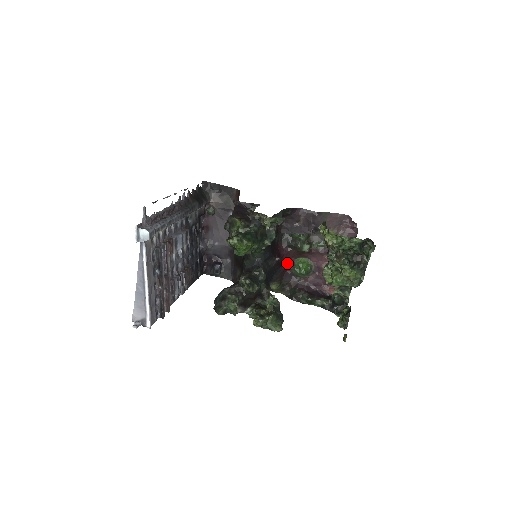
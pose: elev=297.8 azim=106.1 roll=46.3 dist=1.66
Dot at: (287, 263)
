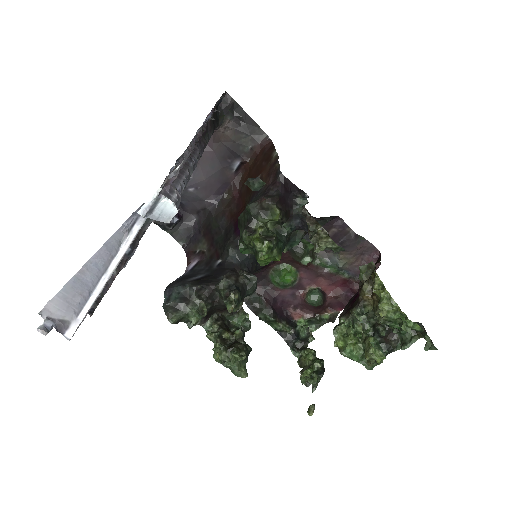
Dot at: (271, 264)
